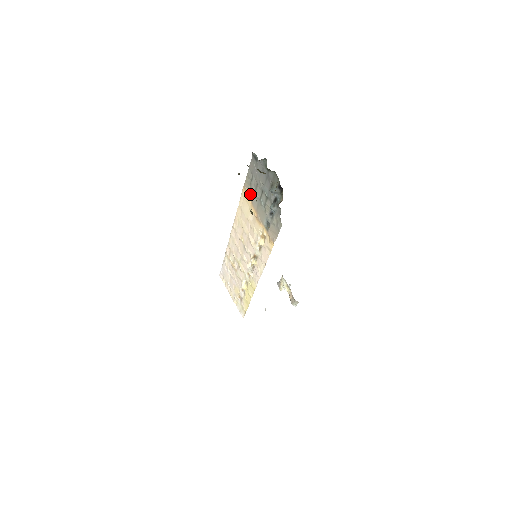
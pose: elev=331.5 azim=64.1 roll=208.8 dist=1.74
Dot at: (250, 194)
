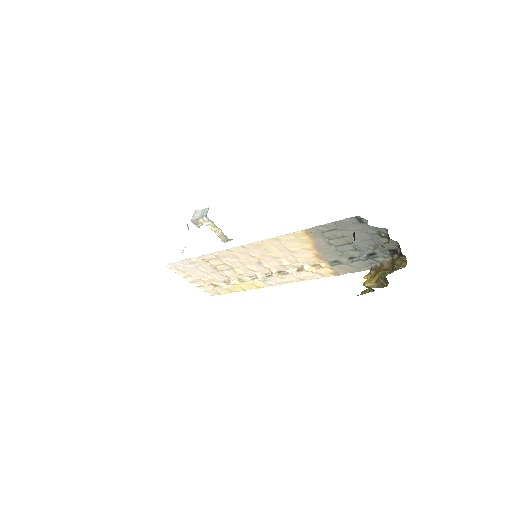
Dot at: (315, 237)
